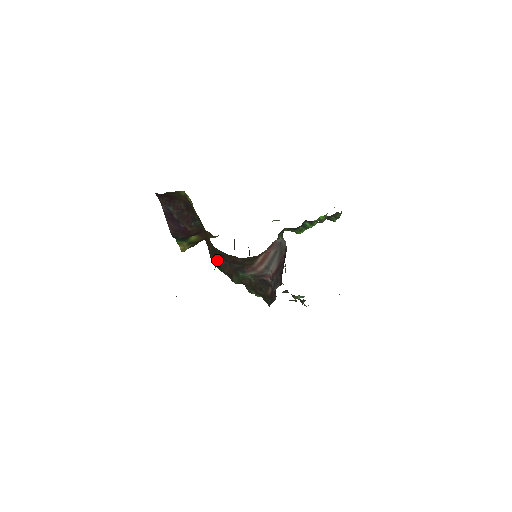
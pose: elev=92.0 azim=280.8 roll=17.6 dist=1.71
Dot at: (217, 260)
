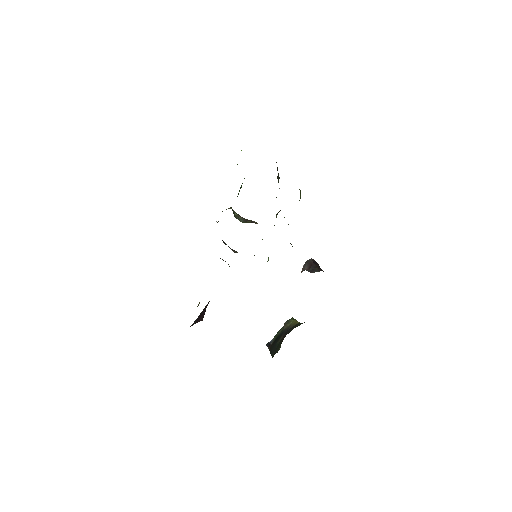
Dot at: occluded
